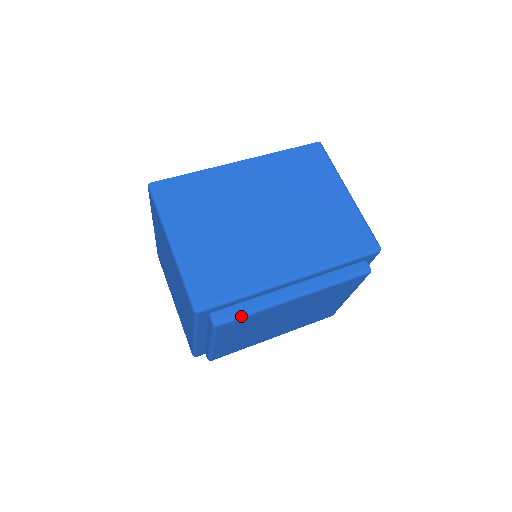
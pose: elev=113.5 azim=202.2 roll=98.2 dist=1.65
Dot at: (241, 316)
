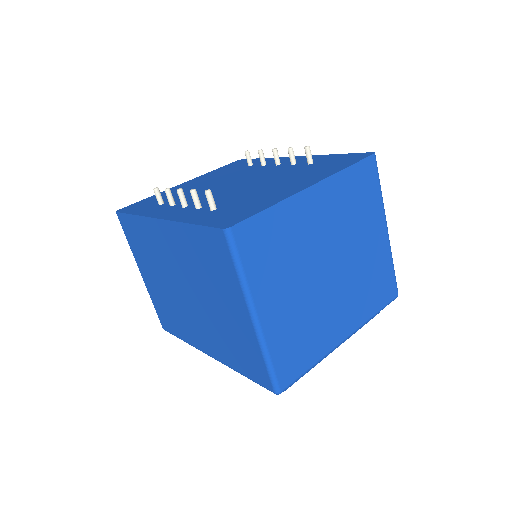
Dot at: occluded
